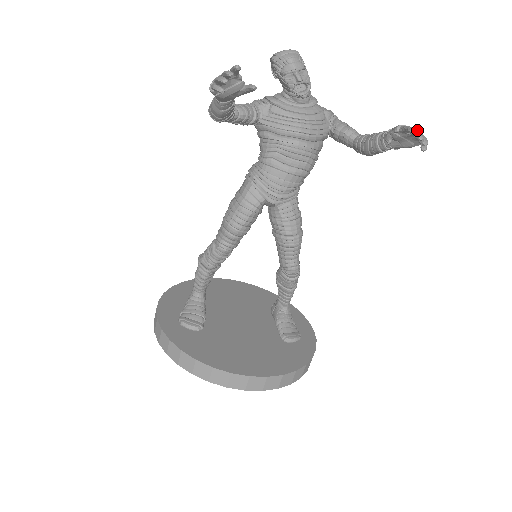
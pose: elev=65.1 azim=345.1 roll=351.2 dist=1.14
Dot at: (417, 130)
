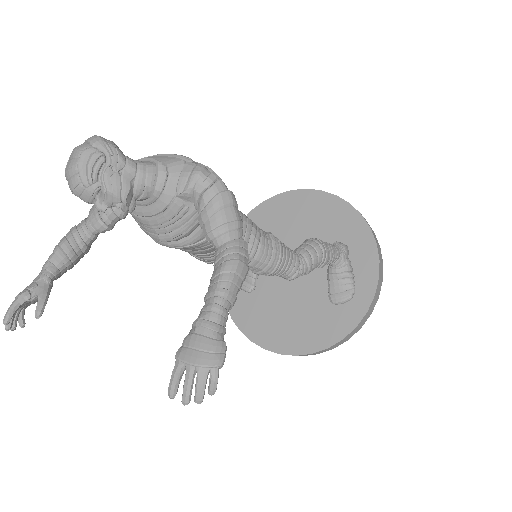
Dot at: (185, 381)
